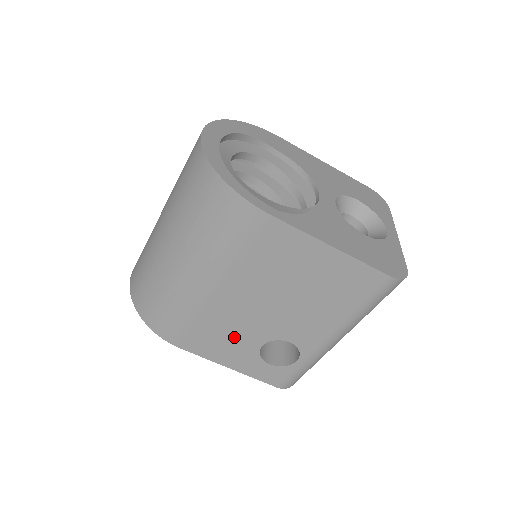
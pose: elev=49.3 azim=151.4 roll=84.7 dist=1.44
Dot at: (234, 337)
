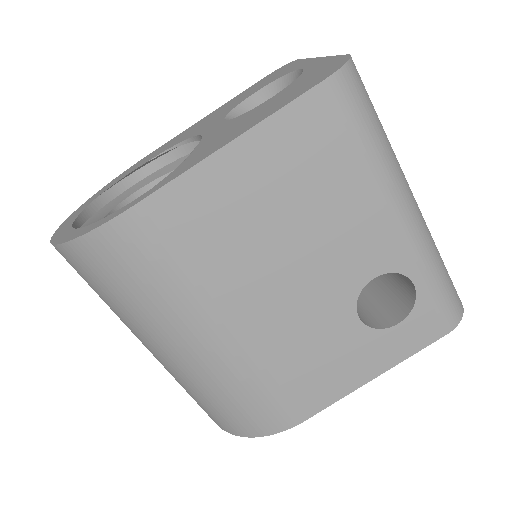
Dot at: (323, 347)
